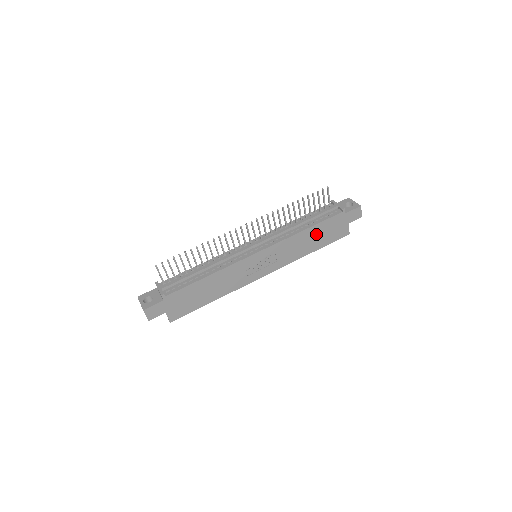
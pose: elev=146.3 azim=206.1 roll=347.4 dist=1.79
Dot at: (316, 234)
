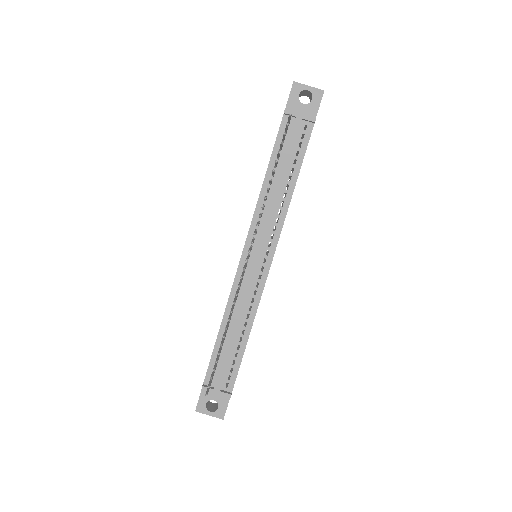
Dot at: occluded
